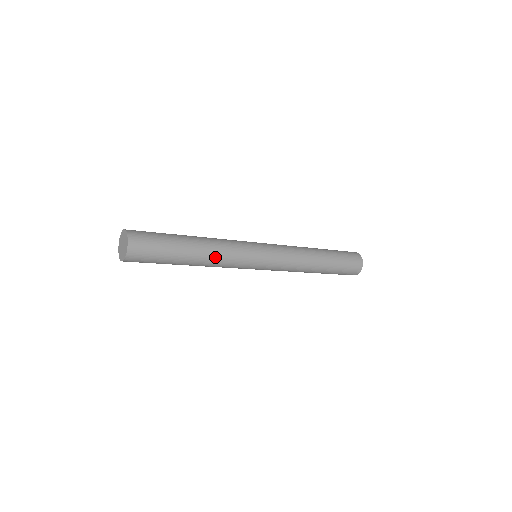
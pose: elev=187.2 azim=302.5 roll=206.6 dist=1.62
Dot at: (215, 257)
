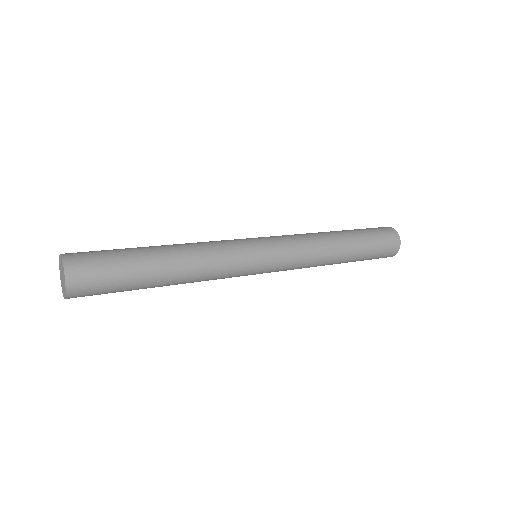
Dot at: (193, 282)
